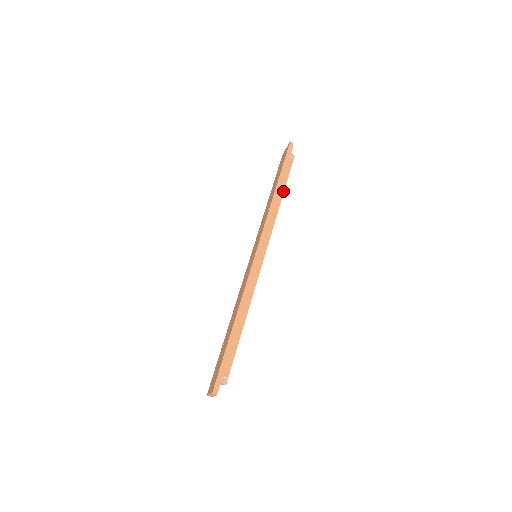
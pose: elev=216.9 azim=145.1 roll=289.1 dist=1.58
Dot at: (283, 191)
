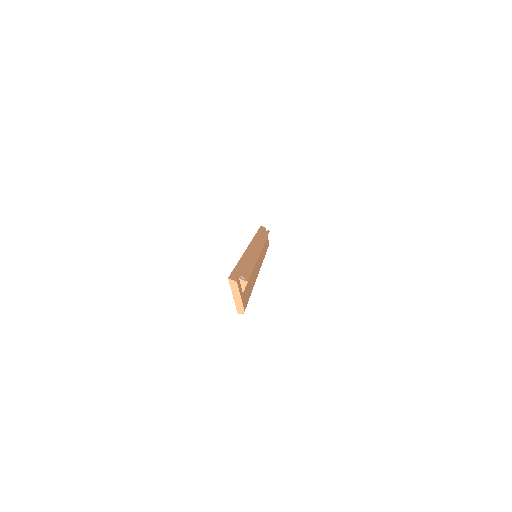
Dot at: occluded
